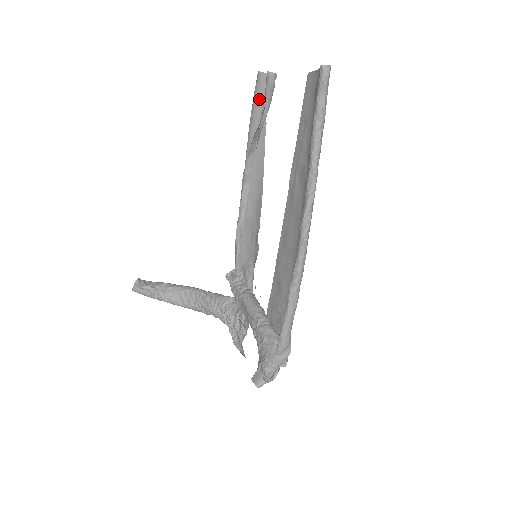
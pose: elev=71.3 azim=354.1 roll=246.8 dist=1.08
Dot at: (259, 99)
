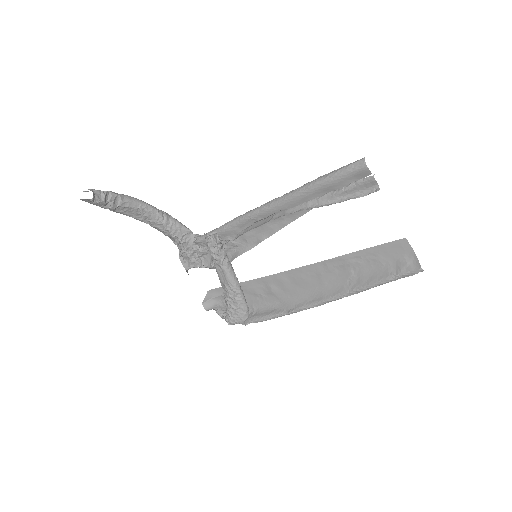
Dot at: (347, 179)
